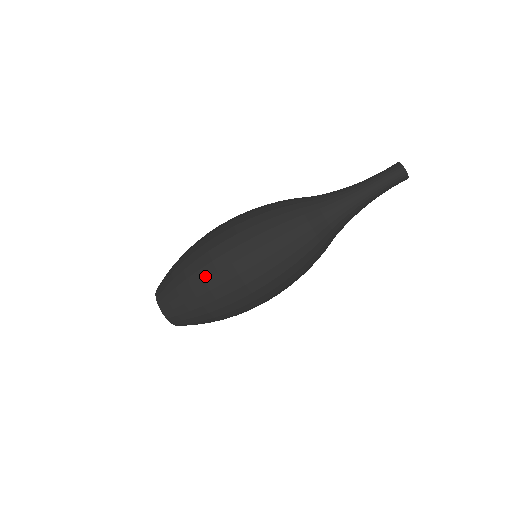
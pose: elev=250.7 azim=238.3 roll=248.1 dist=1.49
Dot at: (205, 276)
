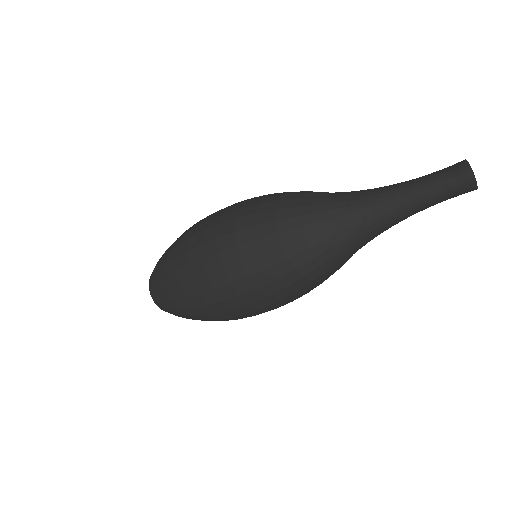
Dot at: (214, 319)
